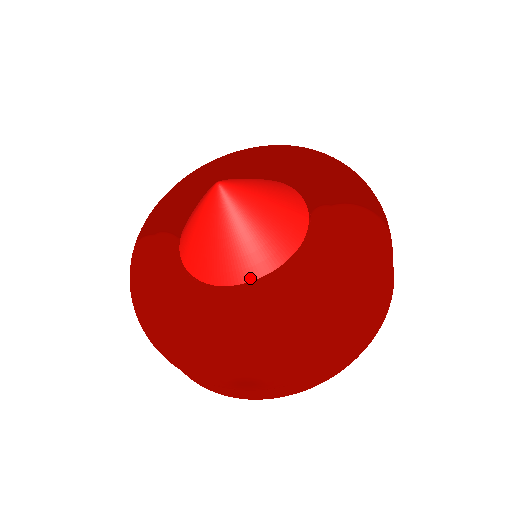
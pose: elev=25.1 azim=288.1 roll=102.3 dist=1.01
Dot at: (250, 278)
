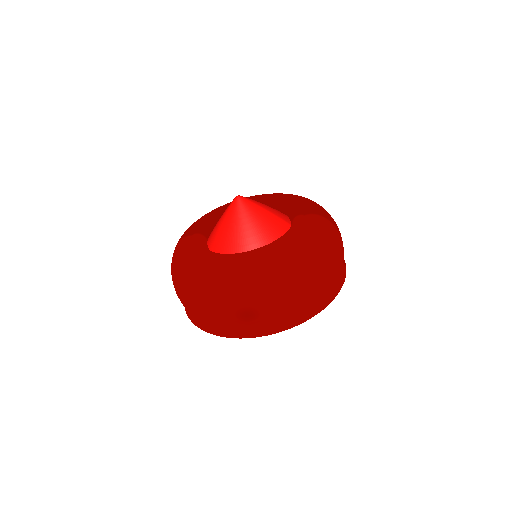
Dot at: occluded
